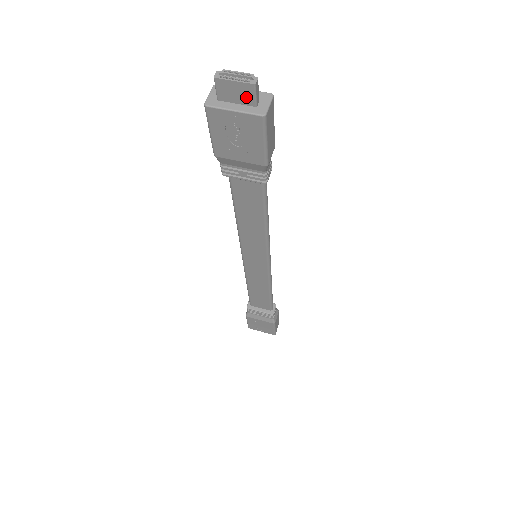
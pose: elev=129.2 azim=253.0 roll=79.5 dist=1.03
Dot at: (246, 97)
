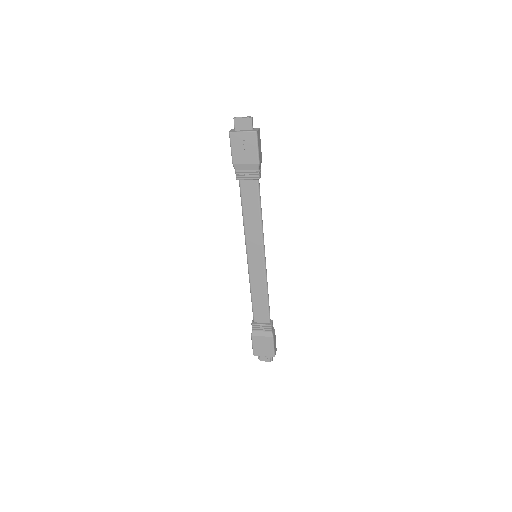
Dot at: (248, 126)
